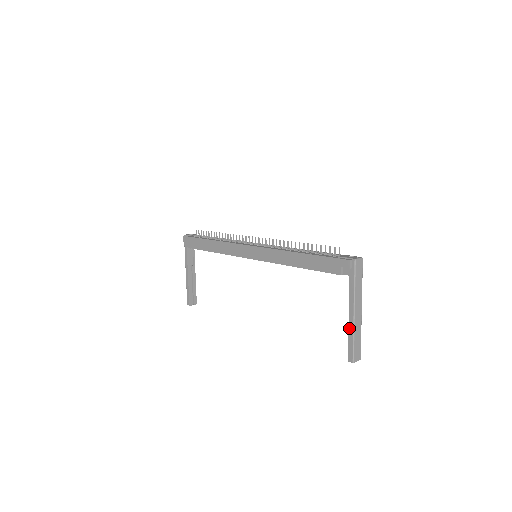
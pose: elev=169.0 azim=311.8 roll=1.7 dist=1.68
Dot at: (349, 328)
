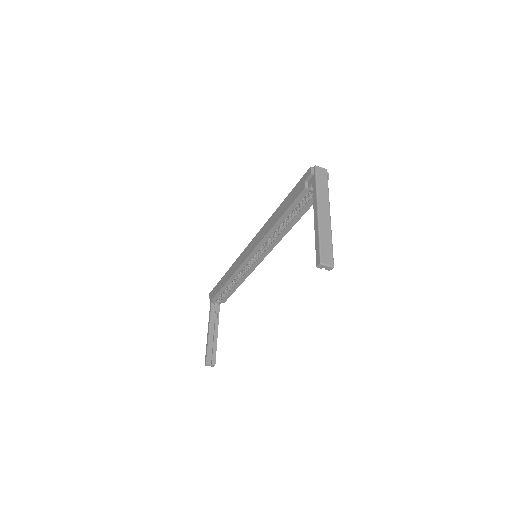
Dot at: (315, 230)
